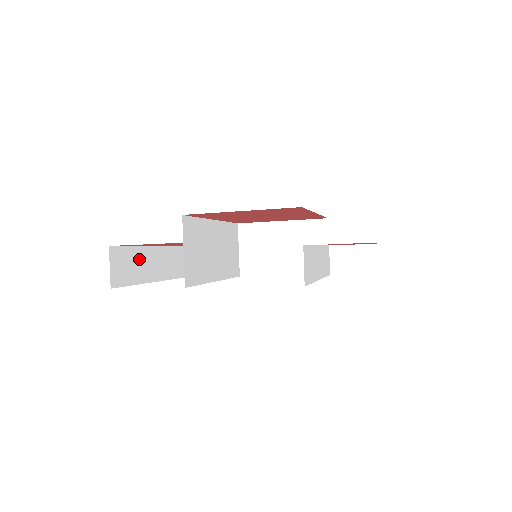
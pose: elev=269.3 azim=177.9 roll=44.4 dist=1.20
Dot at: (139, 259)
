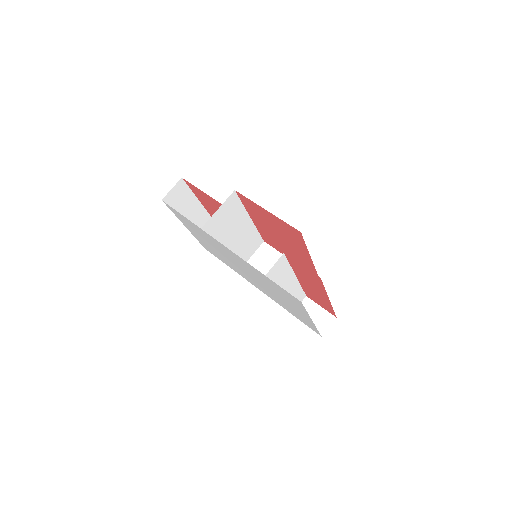
Dot at: (190, 204)
